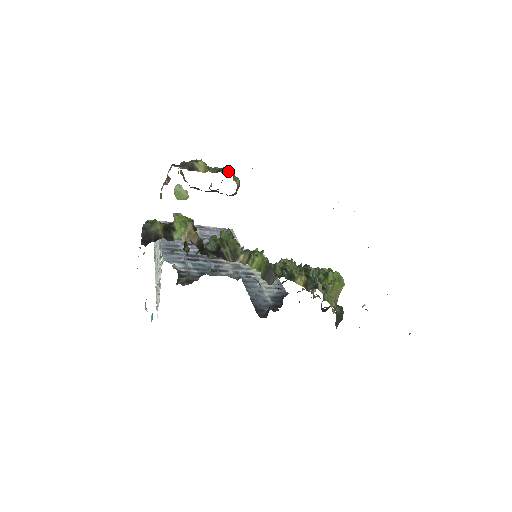
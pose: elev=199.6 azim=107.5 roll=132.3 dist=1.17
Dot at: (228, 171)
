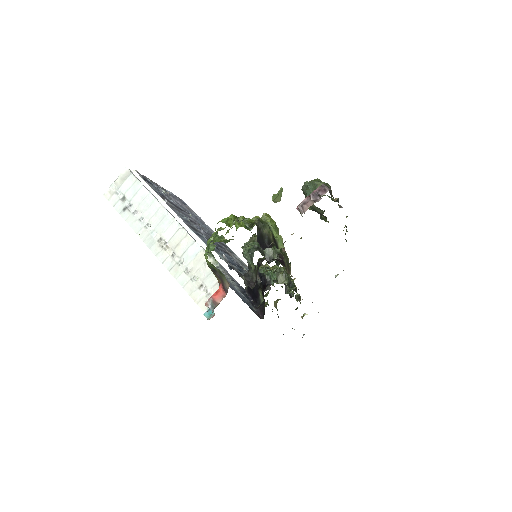
Dot at: occluded
